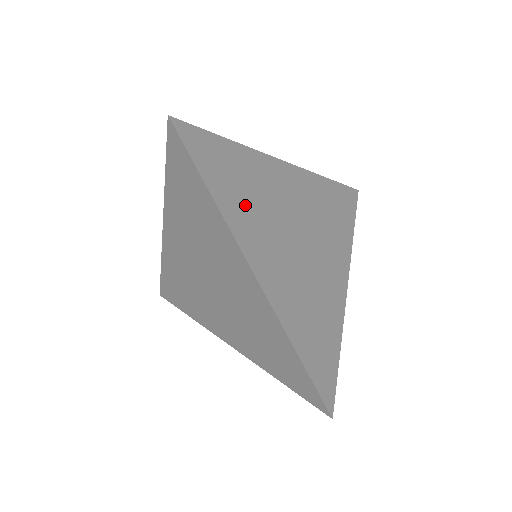
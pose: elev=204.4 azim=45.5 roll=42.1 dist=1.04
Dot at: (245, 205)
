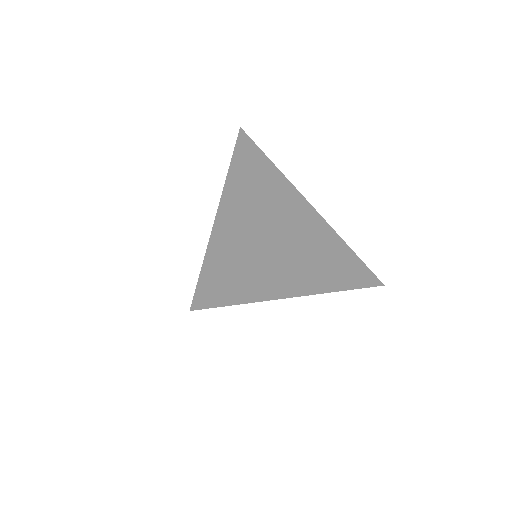
Dot at: (251, 184)
